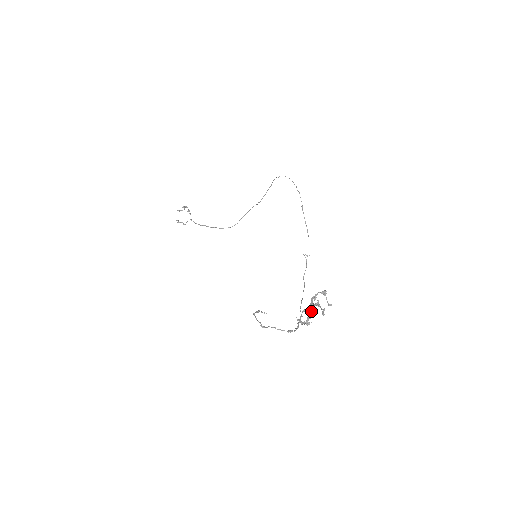
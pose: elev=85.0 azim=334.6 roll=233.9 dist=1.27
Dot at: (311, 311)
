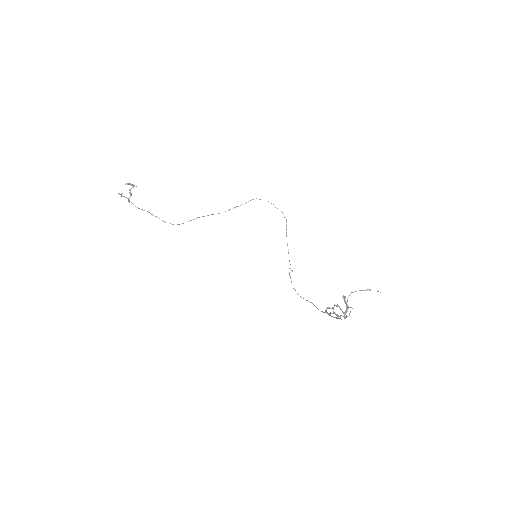
Dot at: (347, 307)
